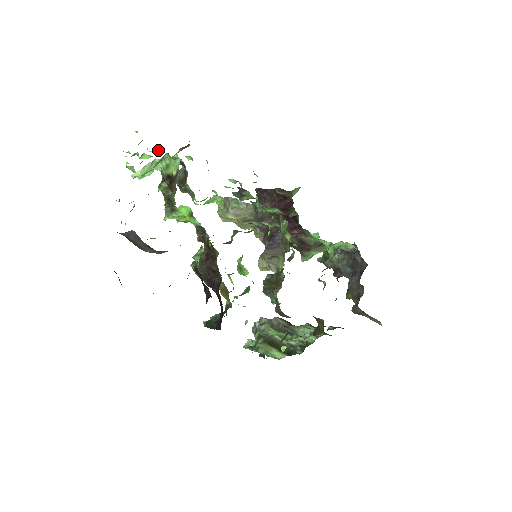
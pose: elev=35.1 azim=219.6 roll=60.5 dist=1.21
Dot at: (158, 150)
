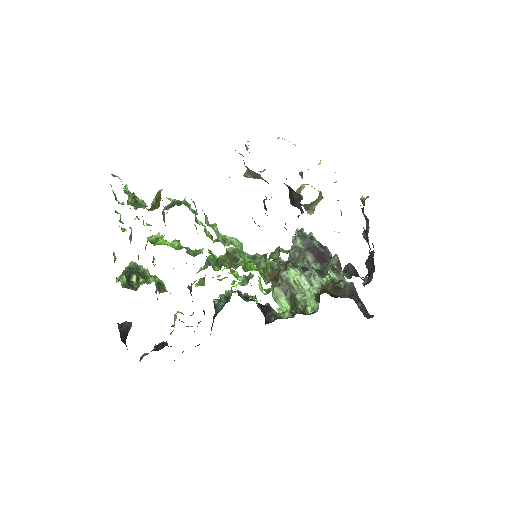
Dot at: occluded
